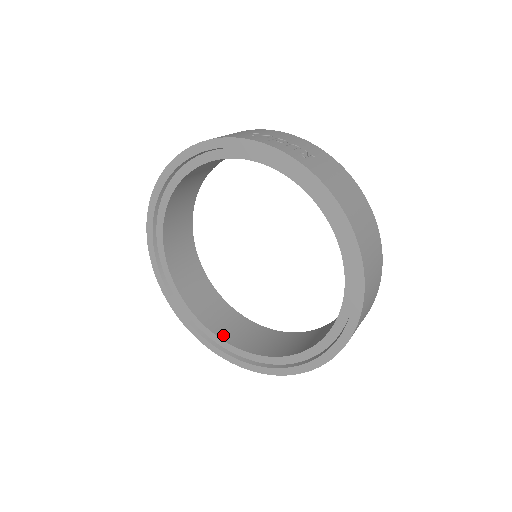
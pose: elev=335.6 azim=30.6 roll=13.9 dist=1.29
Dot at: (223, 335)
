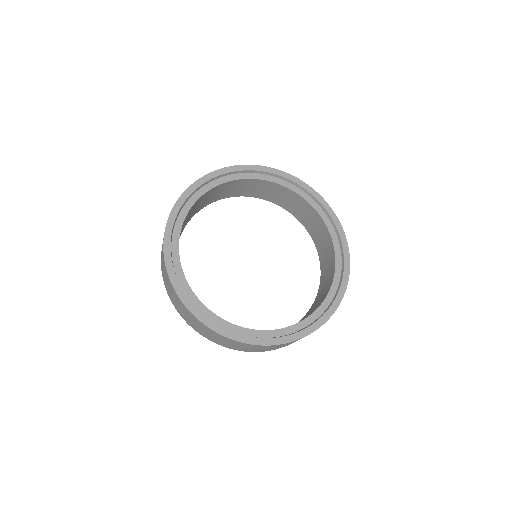
Dot at: (236, 326)
